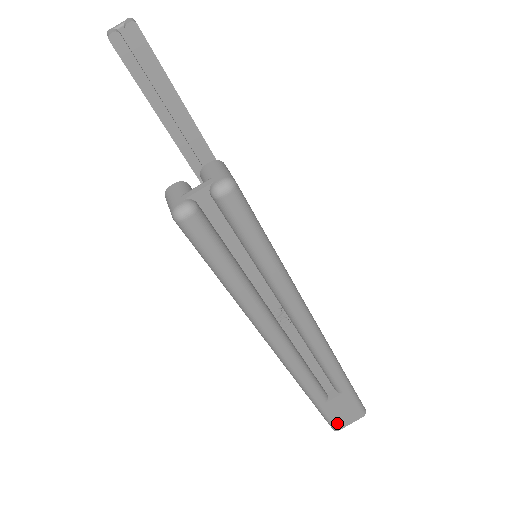
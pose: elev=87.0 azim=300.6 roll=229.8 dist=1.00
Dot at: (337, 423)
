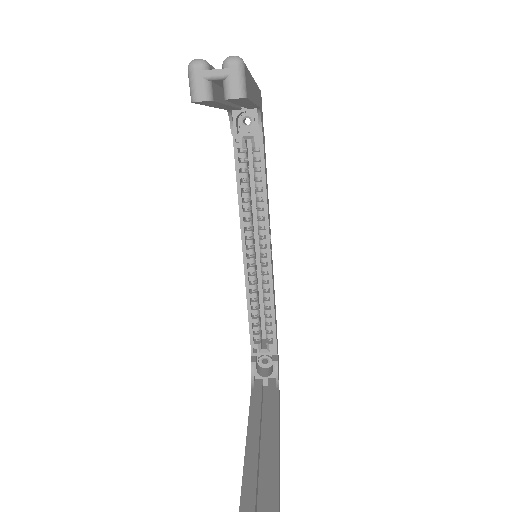
Dot at: occluded
